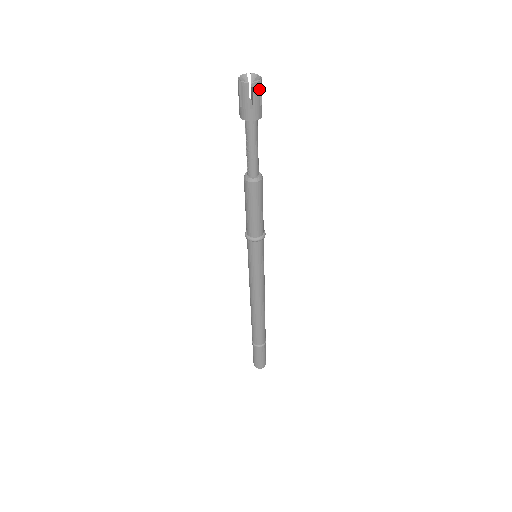
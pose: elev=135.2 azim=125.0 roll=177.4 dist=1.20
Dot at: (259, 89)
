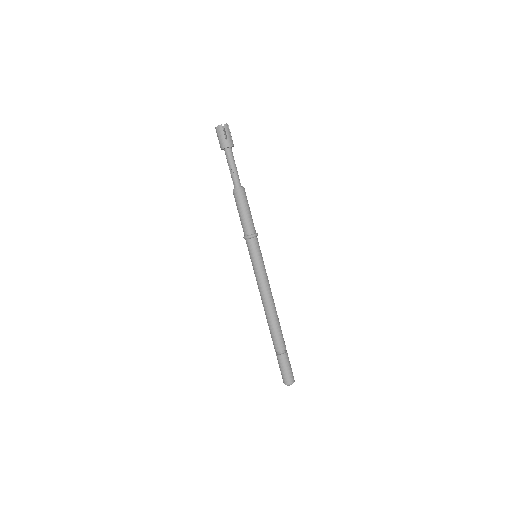
Dot at: (228, 129)
